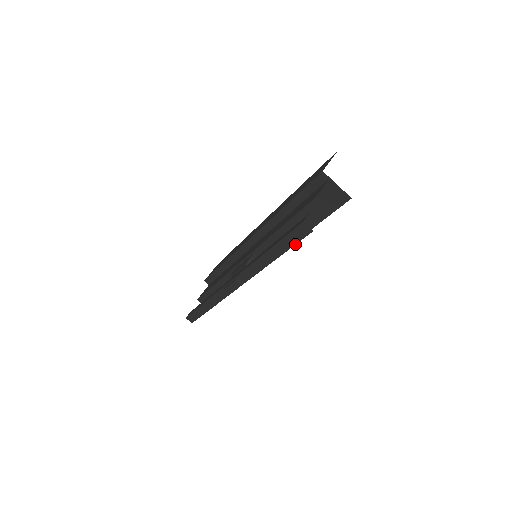
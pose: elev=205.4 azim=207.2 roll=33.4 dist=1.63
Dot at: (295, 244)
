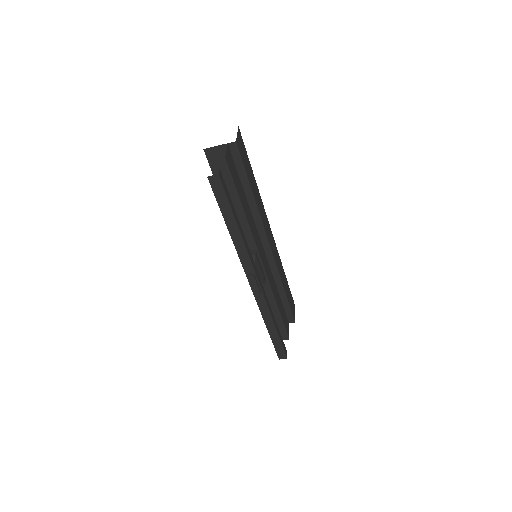
Dot at: (227, 199)
